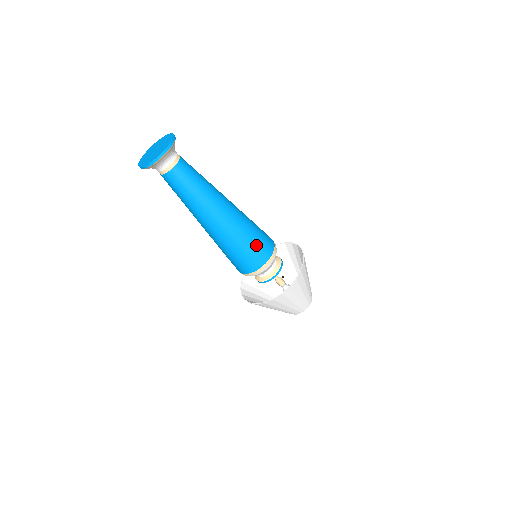
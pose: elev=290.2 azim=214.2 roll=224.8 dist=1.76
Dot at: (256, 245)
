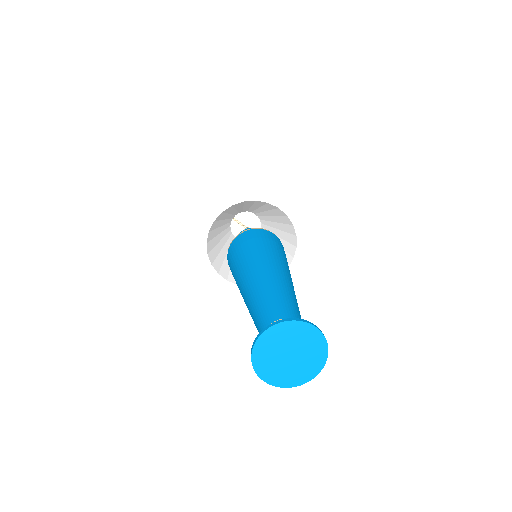
Dot at: occluded
